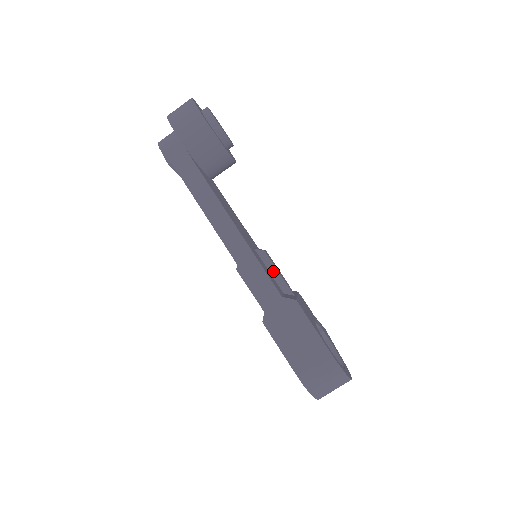
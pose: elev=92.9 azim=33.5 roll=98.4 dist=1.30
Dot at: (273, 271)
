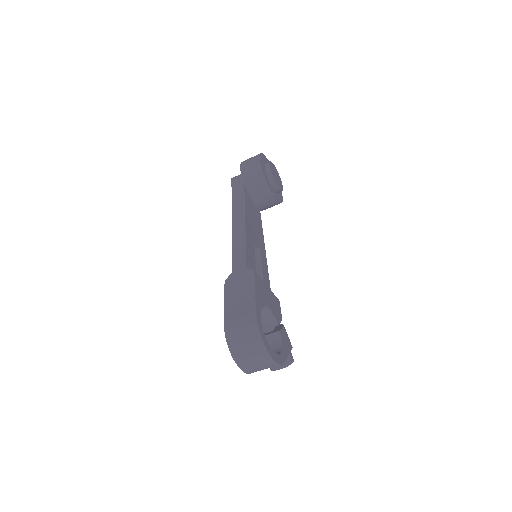
Dot at: (258, 263)
